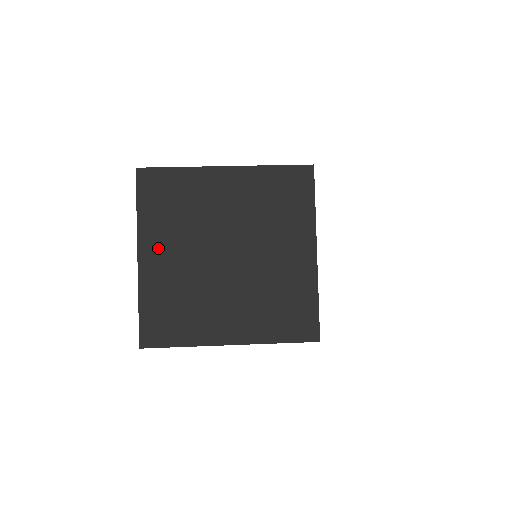
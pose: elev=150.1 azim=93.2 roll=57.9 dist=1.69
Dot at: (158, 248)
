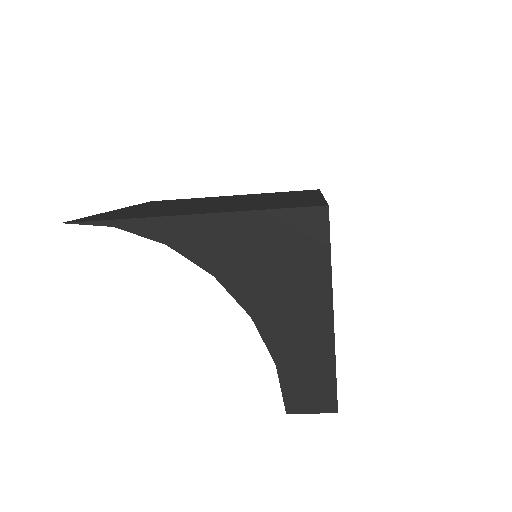
Dot at: (142, 207)
